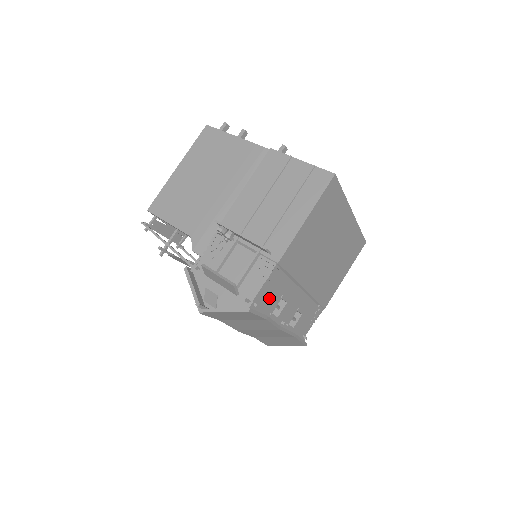
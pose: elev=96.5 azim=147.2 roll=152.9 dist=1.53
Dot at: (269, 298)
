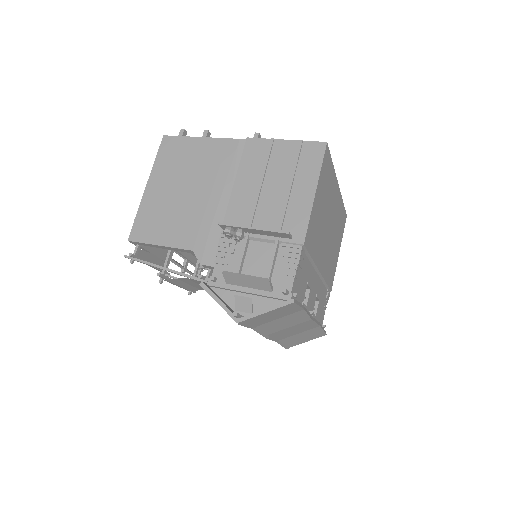
Dot at: (300, 286)
